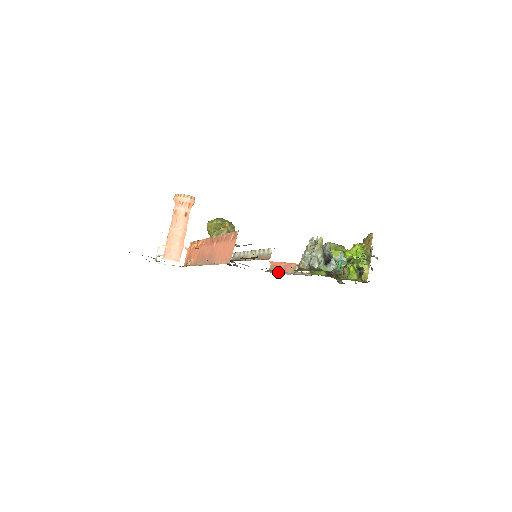
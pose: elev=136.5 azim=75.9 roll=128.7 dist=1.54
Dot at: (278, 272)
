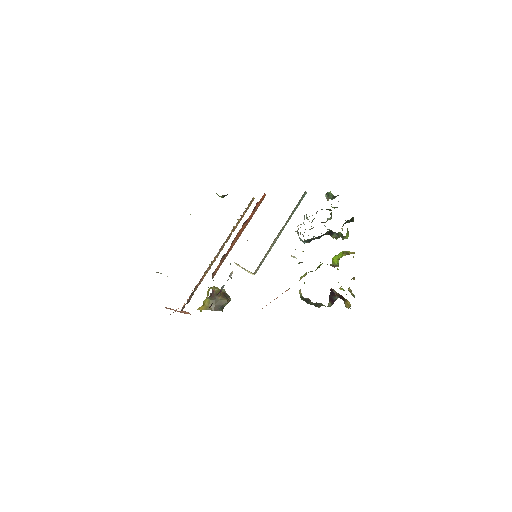
Dot at: occluded
